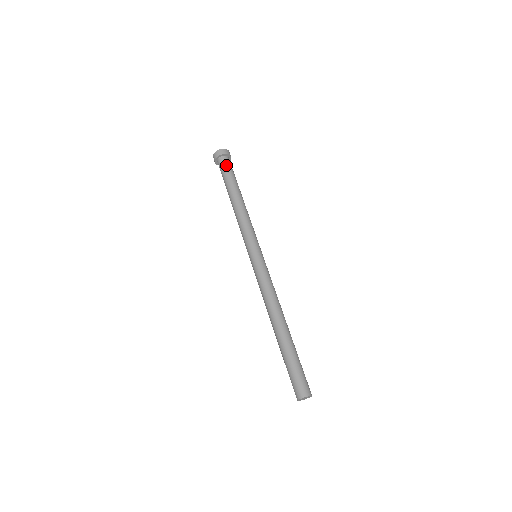
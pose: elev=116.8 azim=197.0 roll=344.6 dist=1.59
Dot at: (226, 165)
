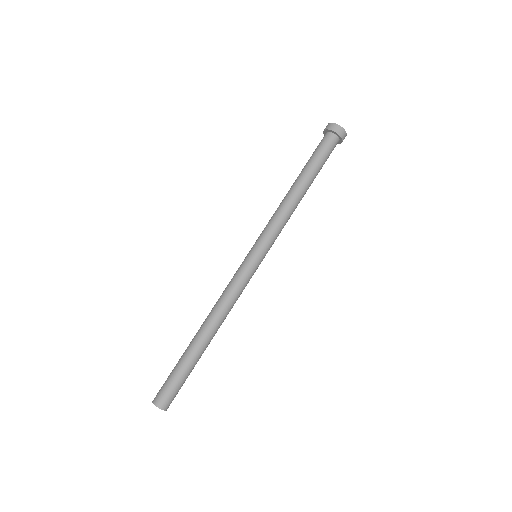
Dot at: (325, 145)
